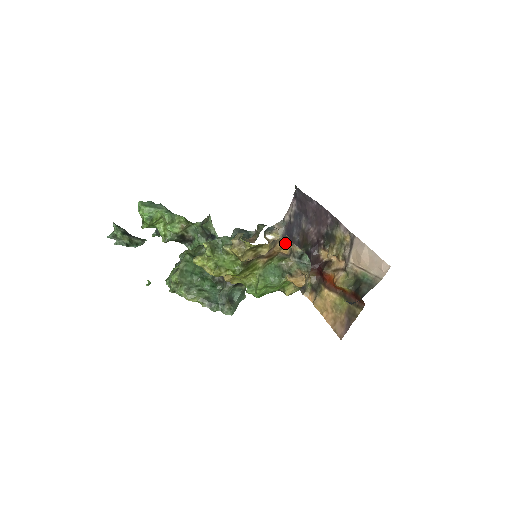
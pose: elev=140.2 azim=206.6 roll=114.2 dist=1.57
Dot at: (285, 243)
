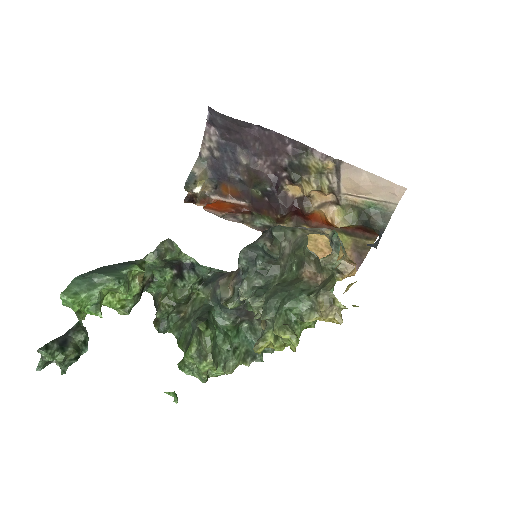
Dot at: (340, 249)
